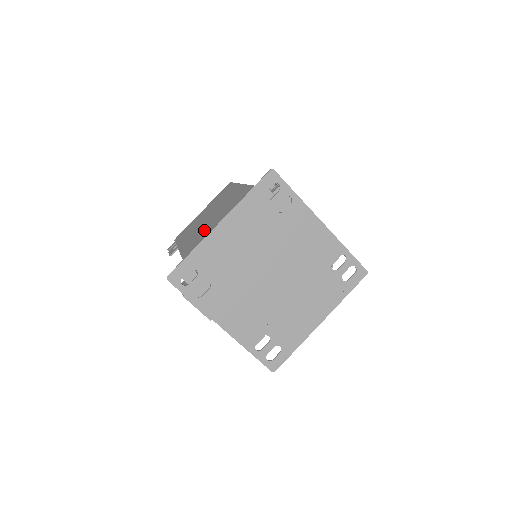
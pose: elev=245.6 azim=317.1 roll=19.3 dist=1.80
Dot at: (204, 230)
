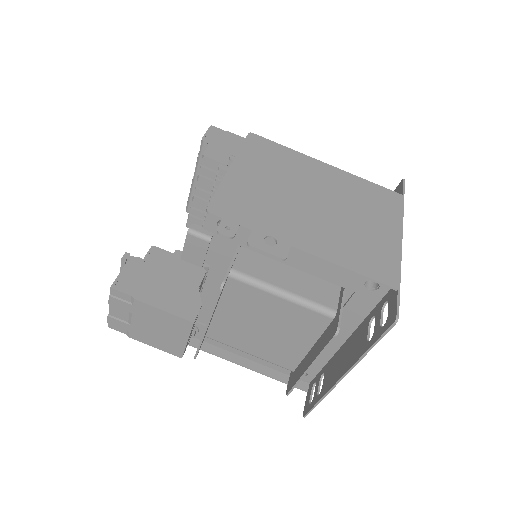
Dot at: (365, 236)
